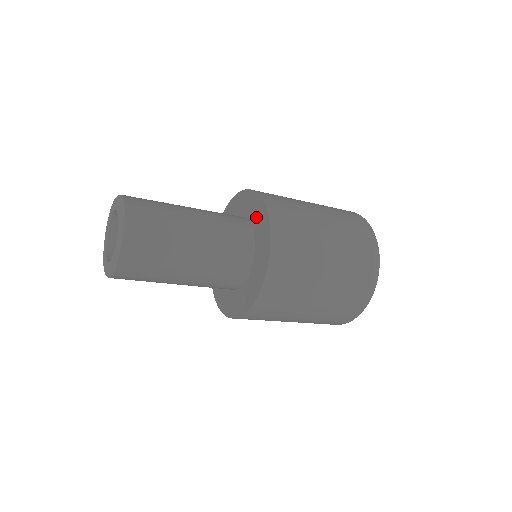
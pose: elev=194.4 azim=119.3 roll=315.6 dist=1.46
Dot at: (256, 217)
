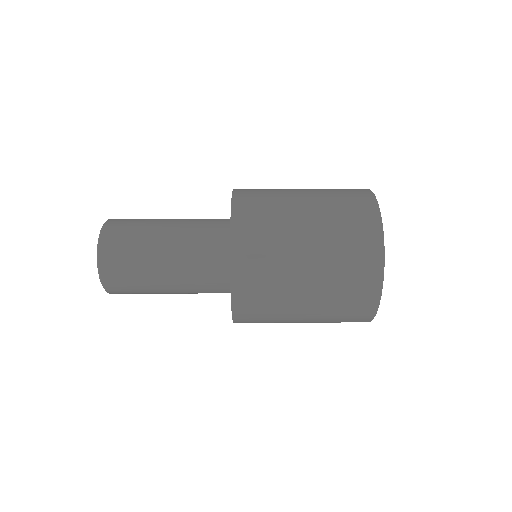
Dot at: occluded
